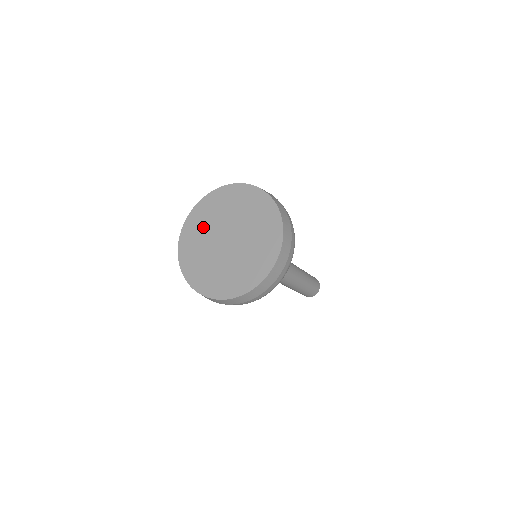
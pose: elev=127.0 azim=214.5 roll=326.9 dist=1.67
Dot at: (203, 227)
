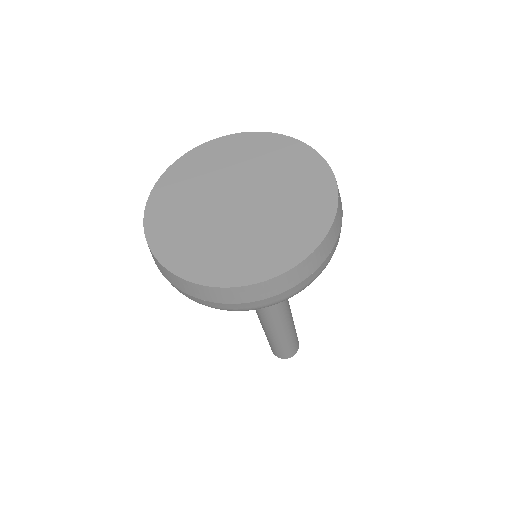
Dot at: (227, 162)
